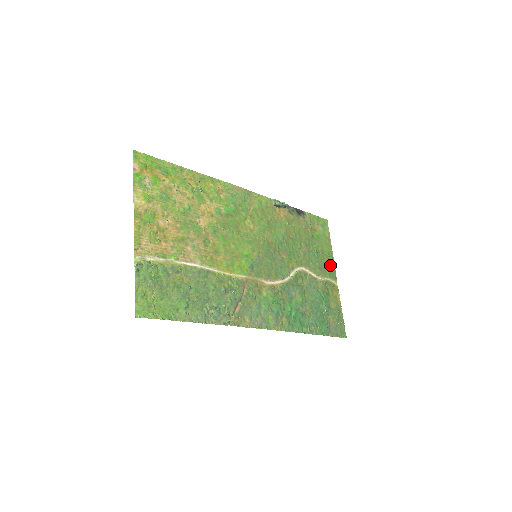
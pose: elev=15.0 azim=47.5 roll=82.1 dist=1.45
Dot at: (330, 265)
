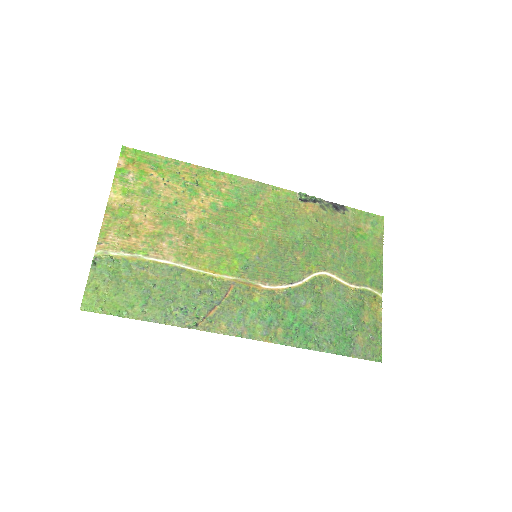
Dot at: (375, 271)
